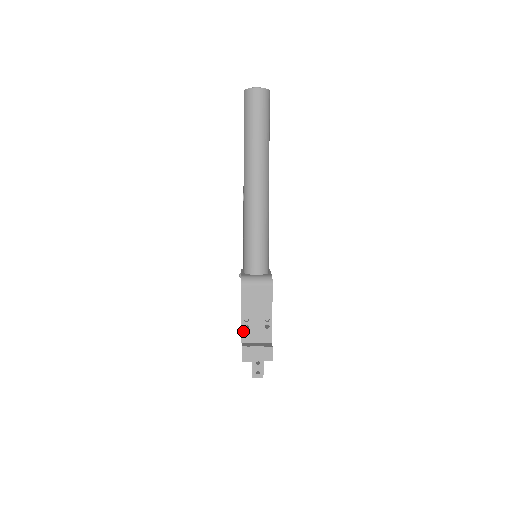
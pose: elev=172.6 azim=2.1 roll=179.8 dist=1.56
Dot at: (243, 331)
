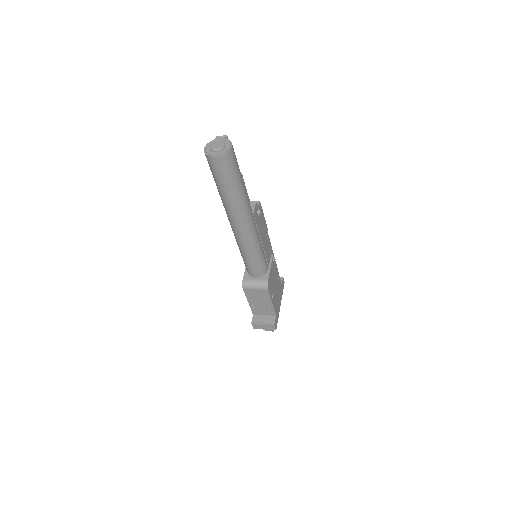
Dot at: (252, 309)
